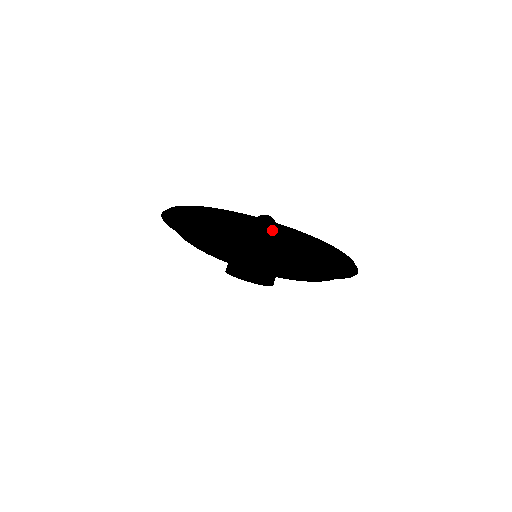
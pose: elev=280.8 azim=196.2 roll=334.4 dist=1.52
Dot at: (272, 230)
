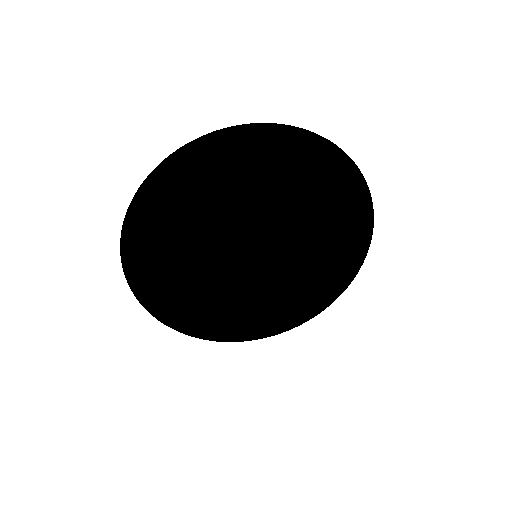
Dot at: (270, 137)
